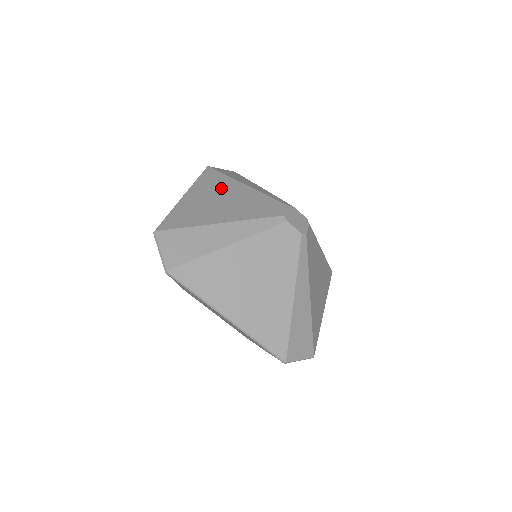
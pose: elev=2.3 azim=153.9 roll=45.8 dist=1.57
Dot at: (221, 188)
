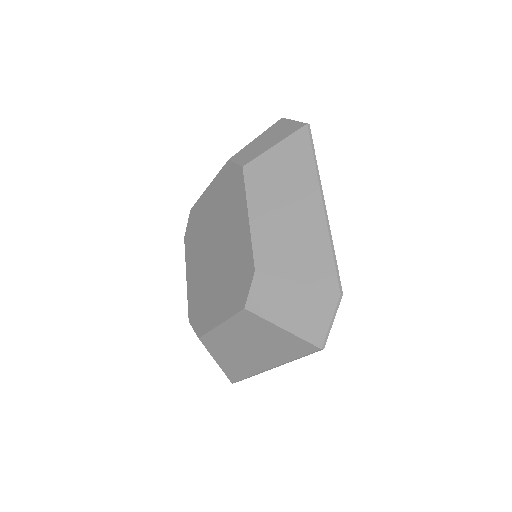
Dot at: occluded
